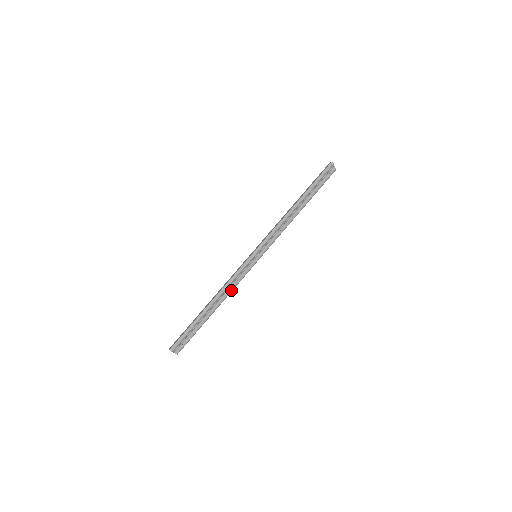
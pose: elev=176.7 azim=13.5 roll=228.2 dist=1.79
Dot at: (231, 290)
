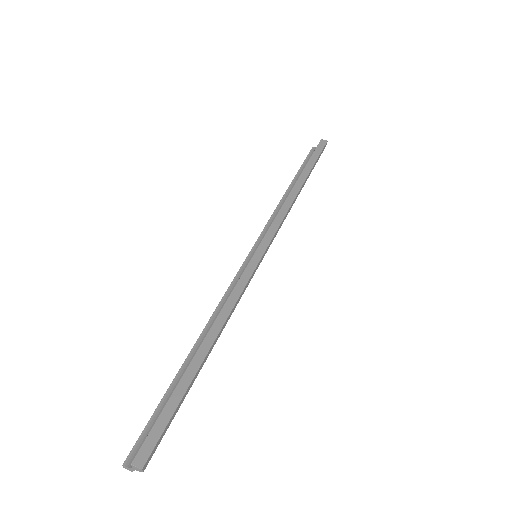
Dot at: occluded
